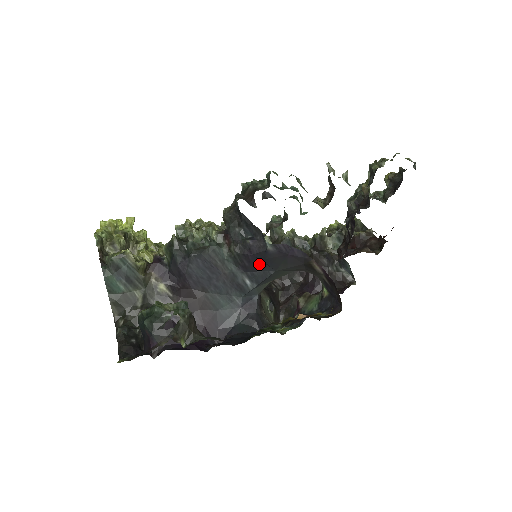
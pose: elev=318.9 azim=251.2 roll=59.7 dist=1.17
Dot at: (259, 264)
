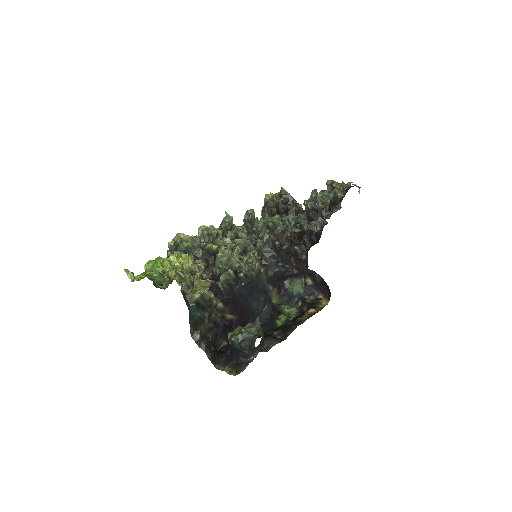
Dot at: (282, 278)
